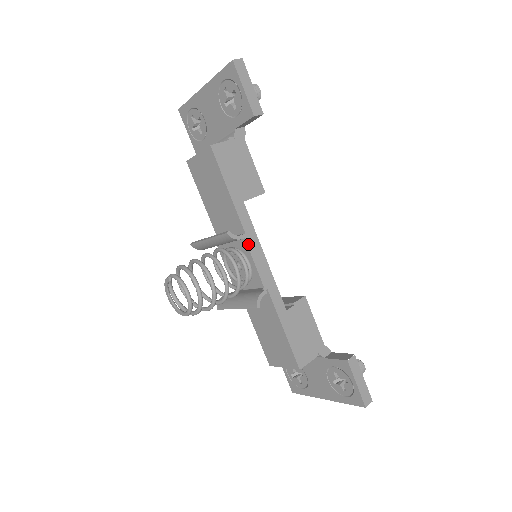
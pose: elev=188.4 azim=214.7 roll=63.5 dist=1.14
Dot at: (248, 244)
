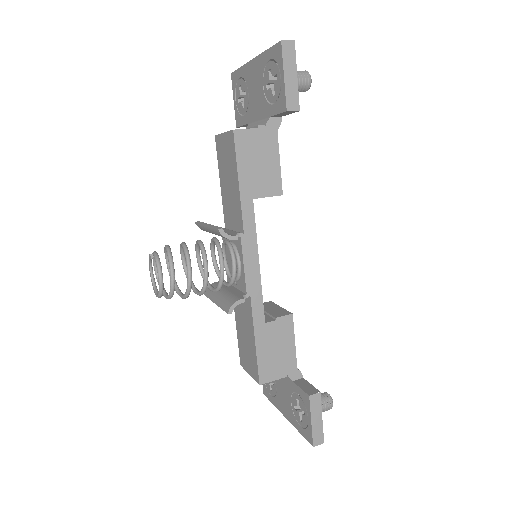
Dot at: (243, 245)
